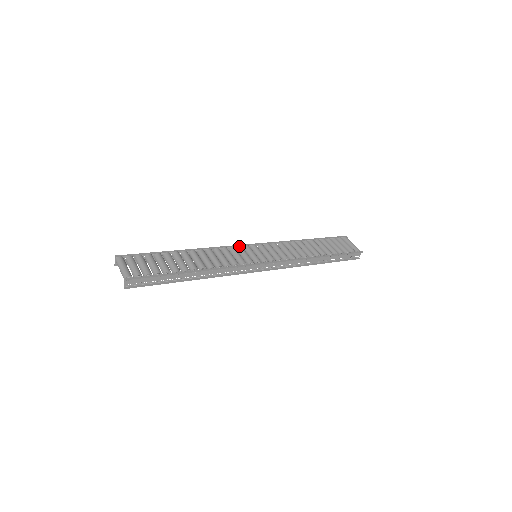
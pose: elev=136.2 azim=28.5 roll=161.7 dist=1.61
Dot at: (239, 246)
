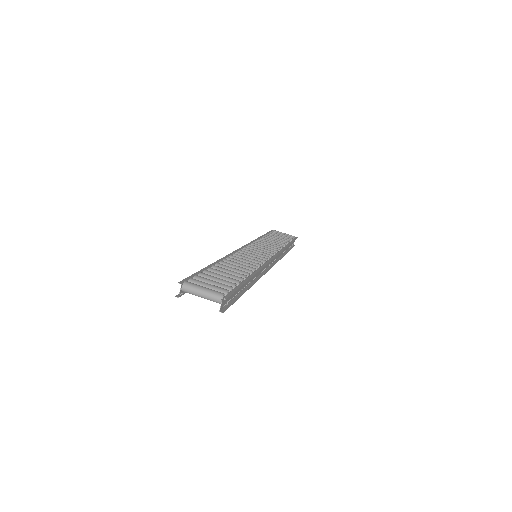
Dot at: (239, 250)
